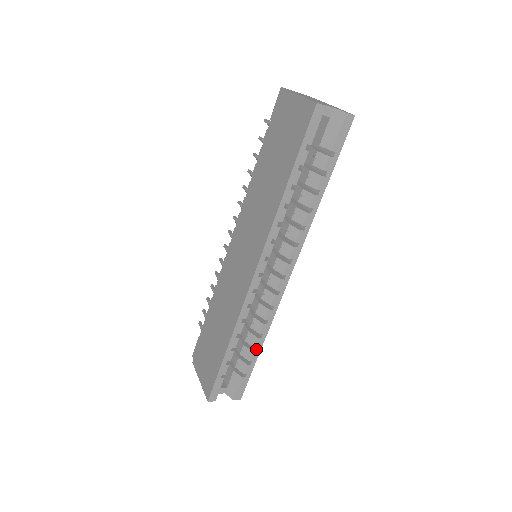
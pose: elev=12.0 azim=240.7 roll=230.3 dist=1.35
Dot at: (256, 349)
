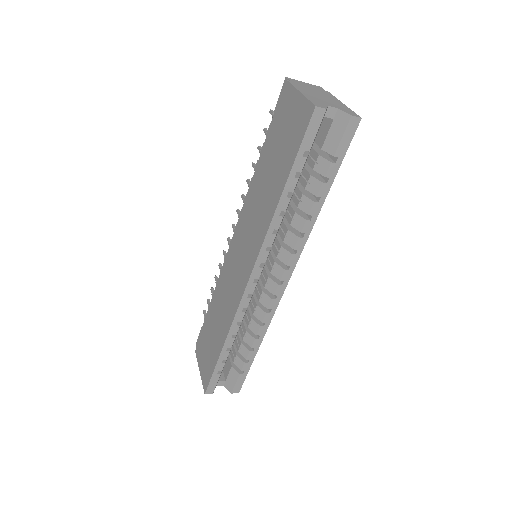
Dot at: (253, 349)
